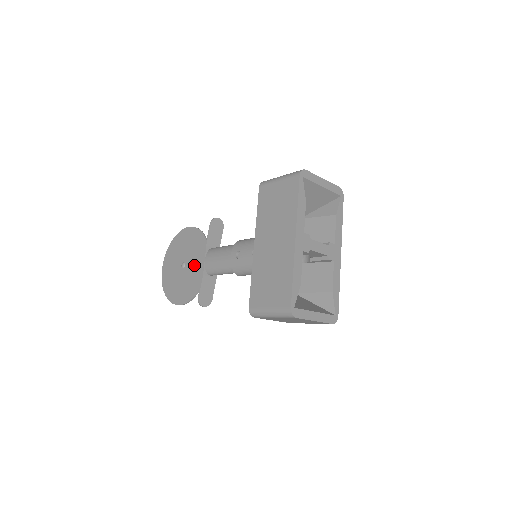
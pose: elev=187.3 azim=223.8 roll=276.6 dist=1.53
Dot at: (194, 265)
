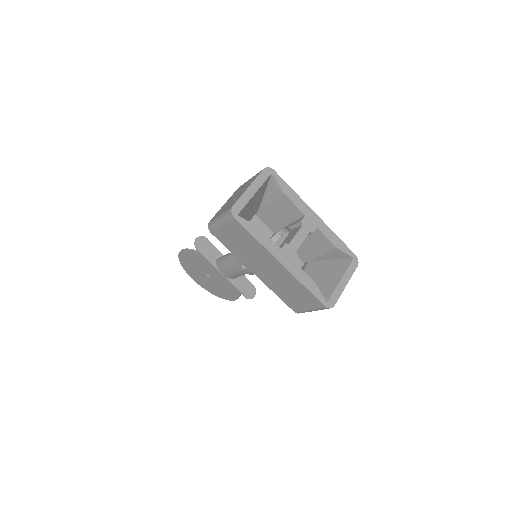
Dot at: (216, 274)
